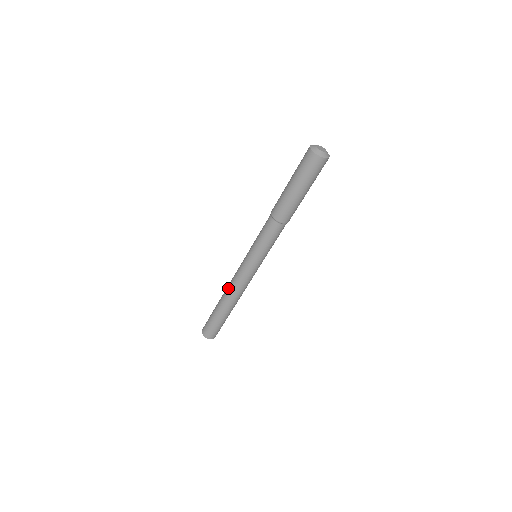
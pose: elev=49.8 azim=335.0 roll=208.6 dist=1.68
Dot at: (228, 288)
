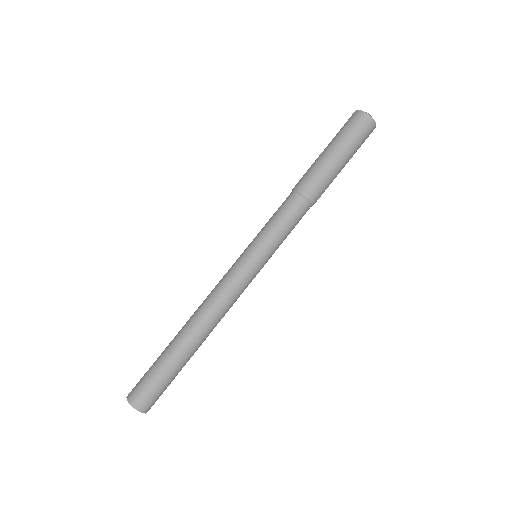
Dot at: (202, 308)
